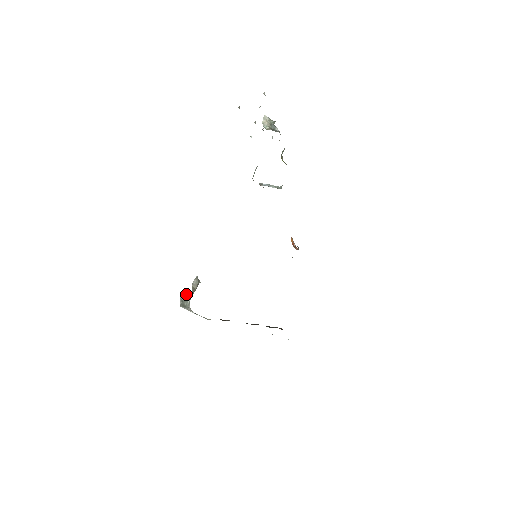
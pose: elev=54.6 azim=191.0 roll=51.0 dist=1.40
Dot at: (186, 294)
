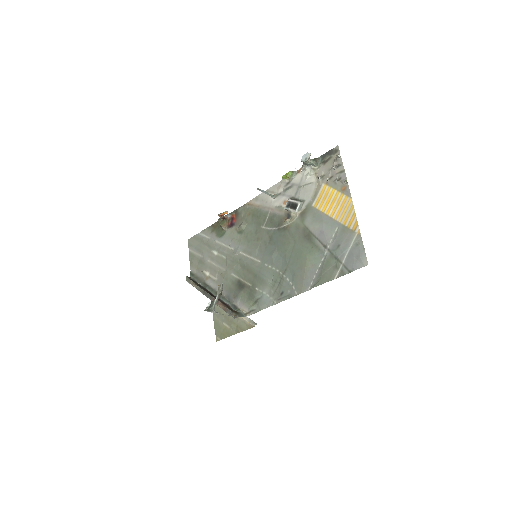
Dot at: (213, 300)
